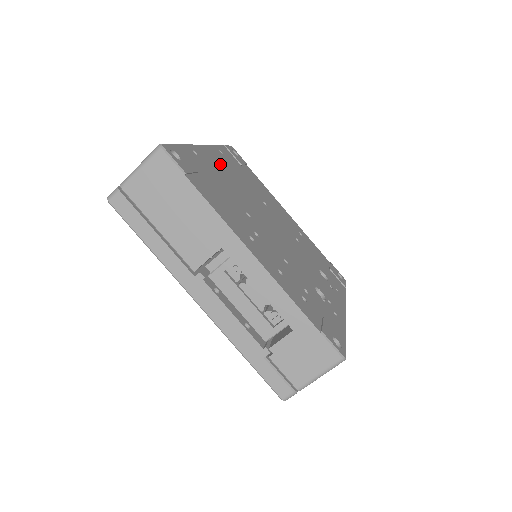
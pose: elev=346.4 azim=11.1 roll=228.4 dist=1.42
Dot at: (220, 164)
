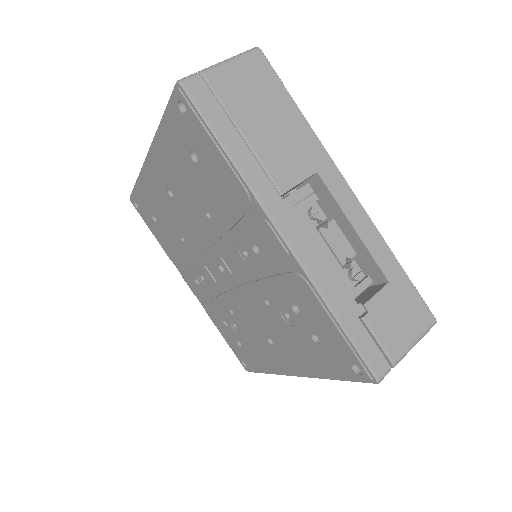
Dot at: occluded
